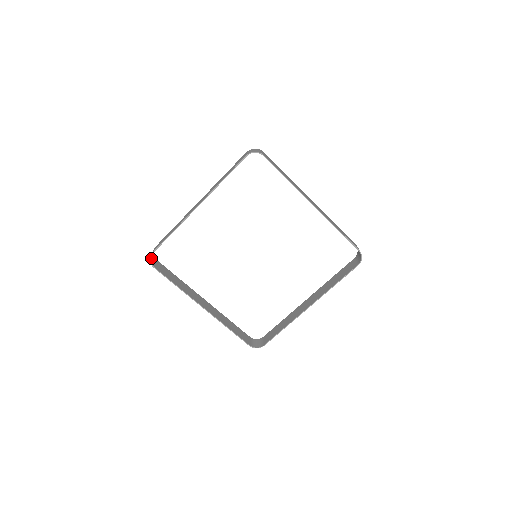
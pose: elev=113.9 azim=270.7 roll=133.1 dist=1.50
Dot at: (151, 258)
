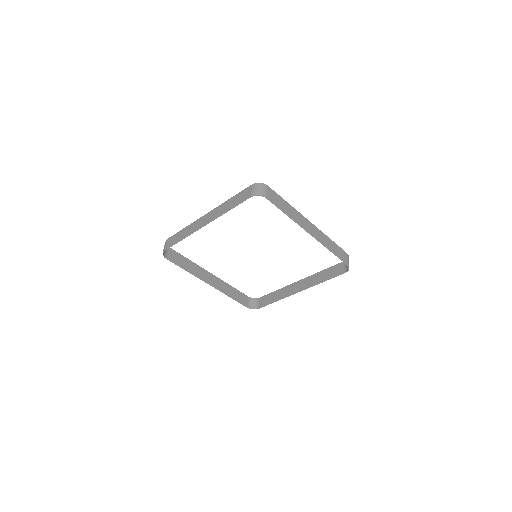
Dot at: (164, 251)
